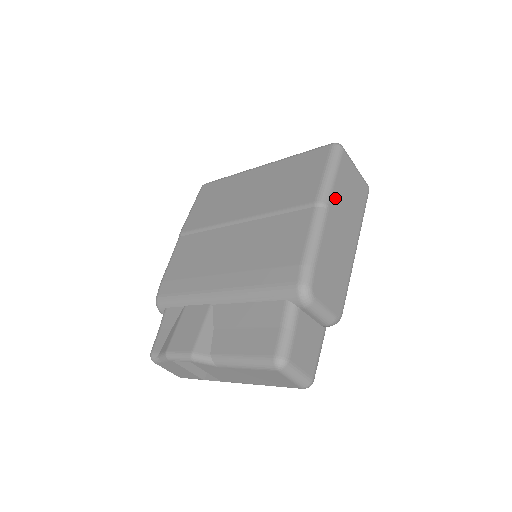
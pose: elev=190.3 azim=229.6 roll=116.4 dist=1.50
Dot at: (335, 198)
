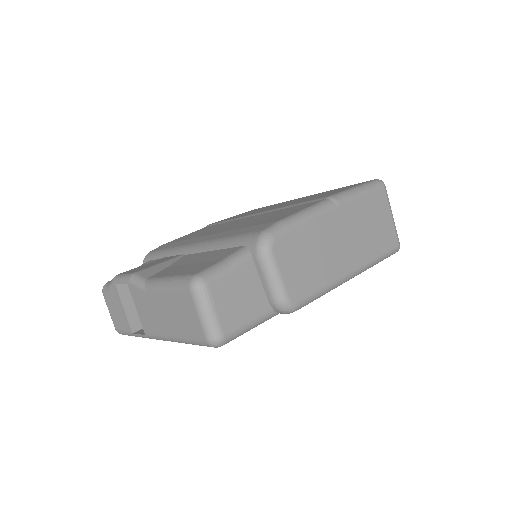
Dot at: (351, 208)
